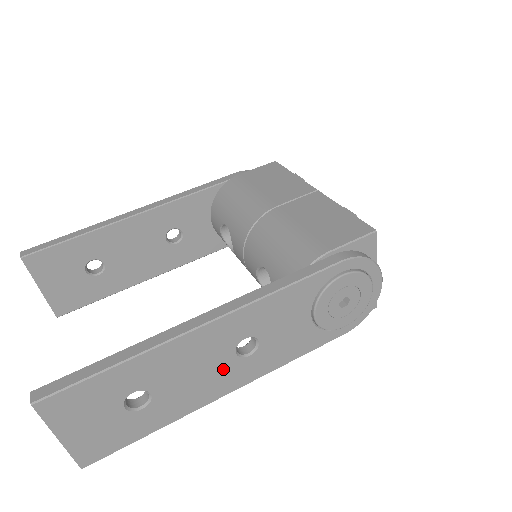
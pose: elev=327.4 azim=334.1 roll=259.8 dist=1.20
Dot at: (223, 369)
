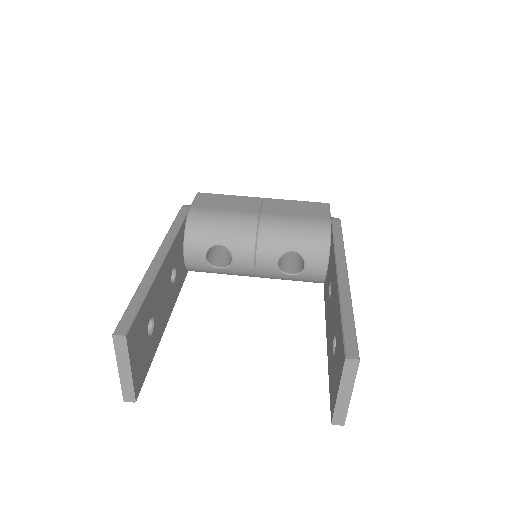
Dot at: occluded
